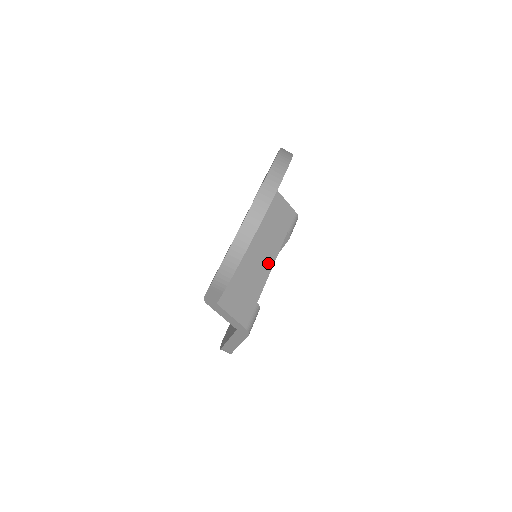
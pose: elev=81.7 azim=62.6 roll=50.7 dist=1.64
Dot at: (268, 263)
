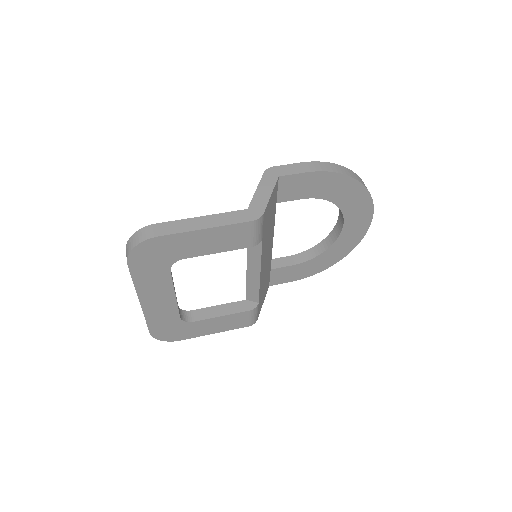
Dot at: (263, 266)
